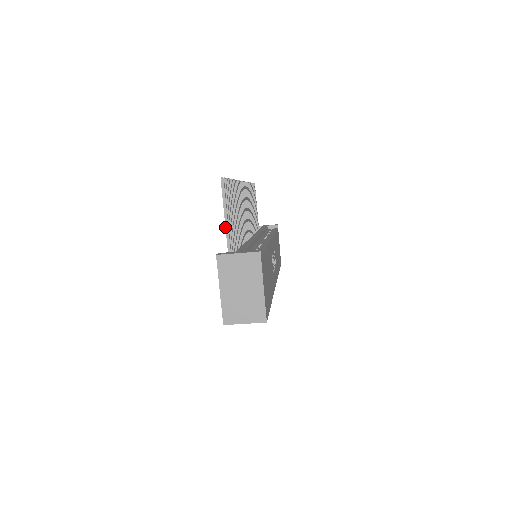
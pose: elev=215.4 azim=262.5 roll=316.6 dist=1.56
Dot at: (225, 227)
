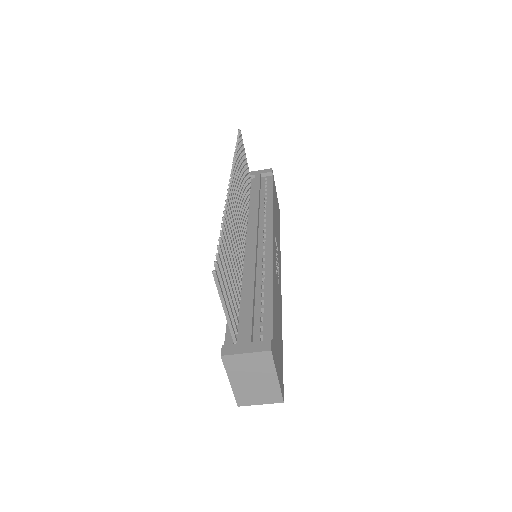
Dot at: occluded
